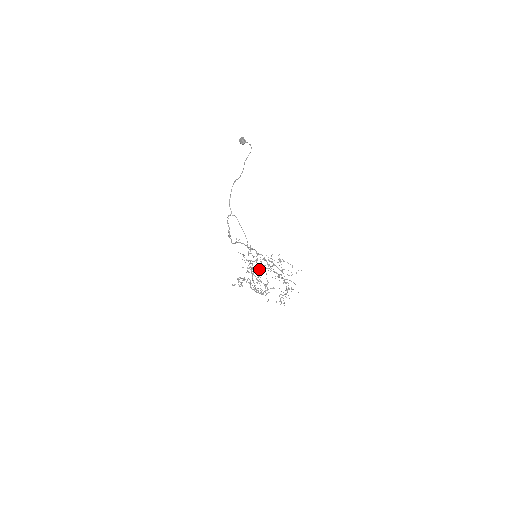
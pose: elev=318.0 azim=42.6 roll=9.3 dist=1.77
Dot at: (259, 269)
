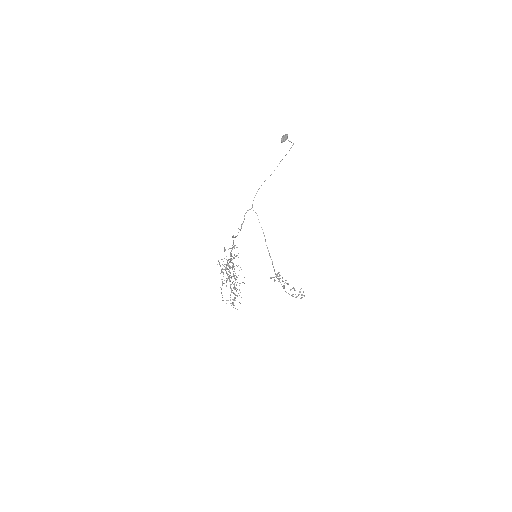
Dot at: occluded
